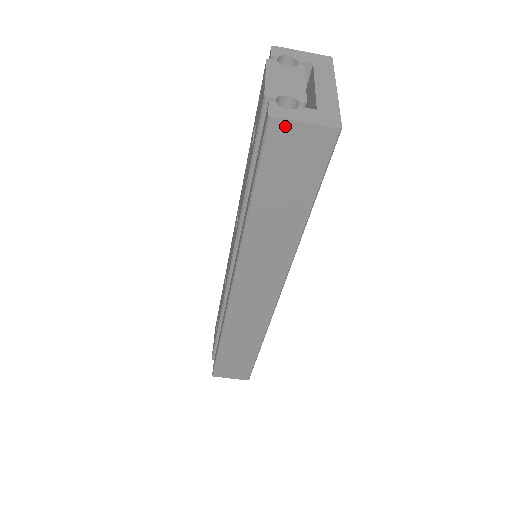
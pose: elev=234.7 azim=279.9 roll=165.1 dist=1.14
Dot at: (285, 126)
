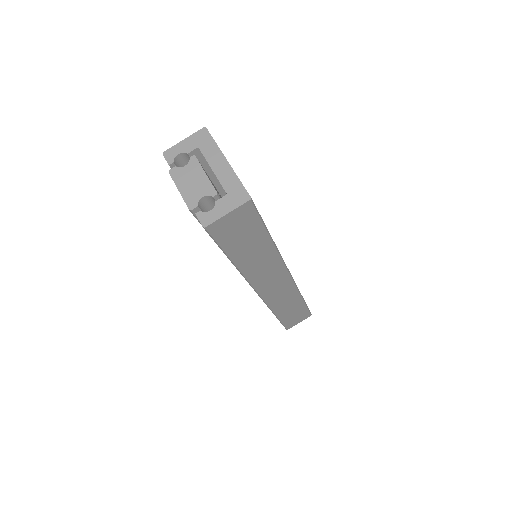
Dot at: (217, 224)
